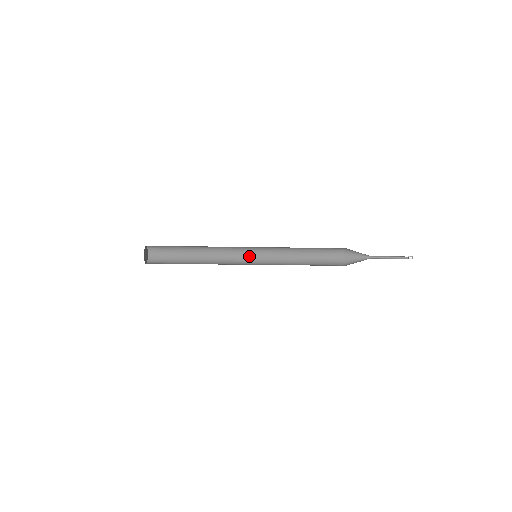
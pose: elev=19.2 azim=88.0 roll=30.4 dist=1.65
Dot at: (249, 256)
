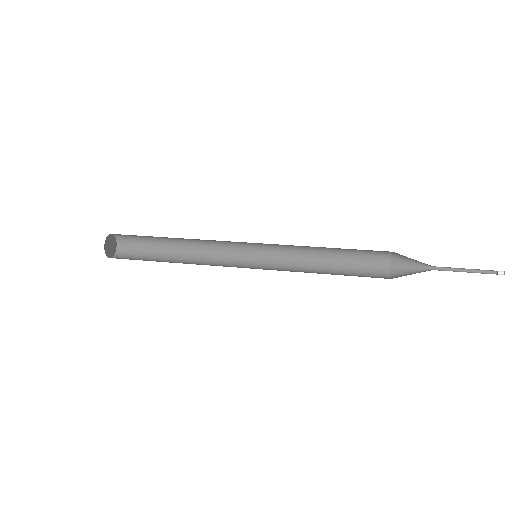
Dot at: (247, 243)
